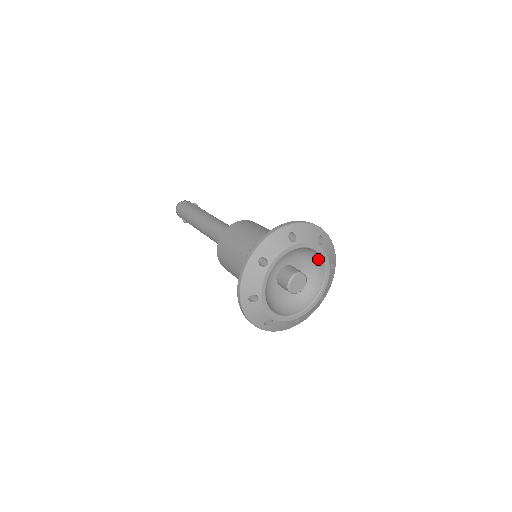
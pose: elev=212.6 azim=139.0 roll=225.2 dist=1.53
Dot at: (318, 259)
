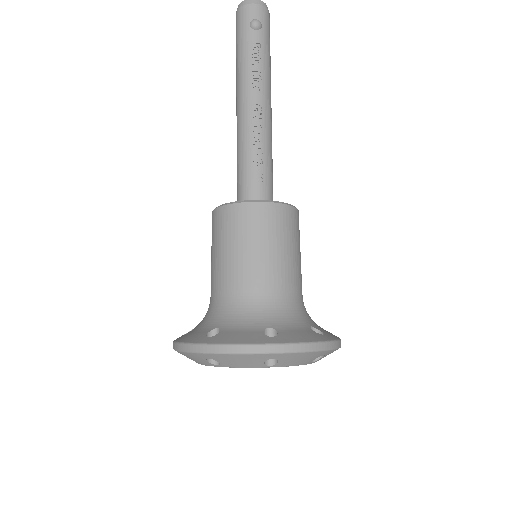
Dot at: occluded
